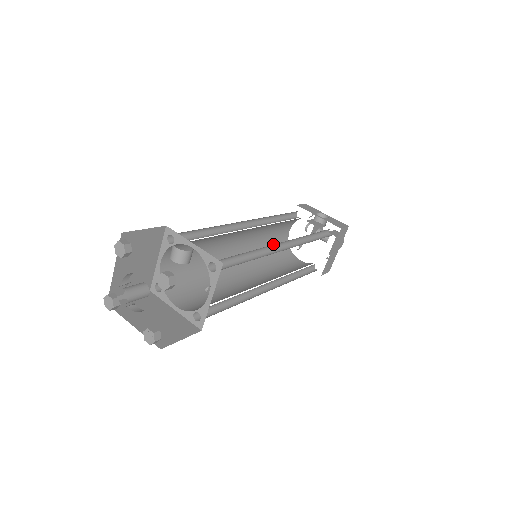
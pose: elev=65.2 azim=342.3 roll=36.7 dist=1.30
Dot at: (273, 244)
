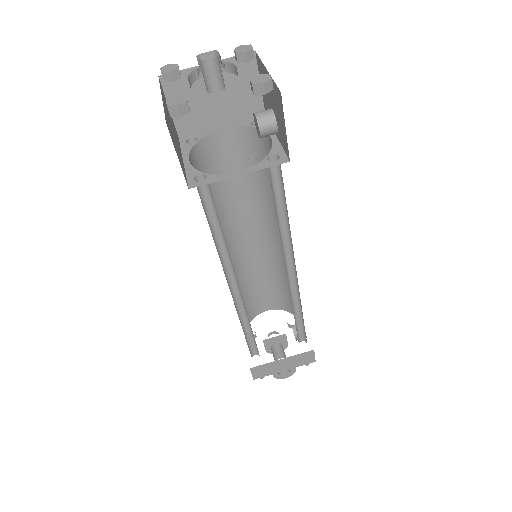
Dot at: (250, 295)
